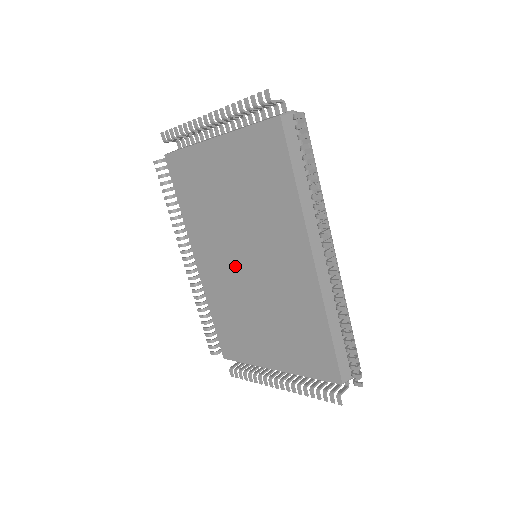
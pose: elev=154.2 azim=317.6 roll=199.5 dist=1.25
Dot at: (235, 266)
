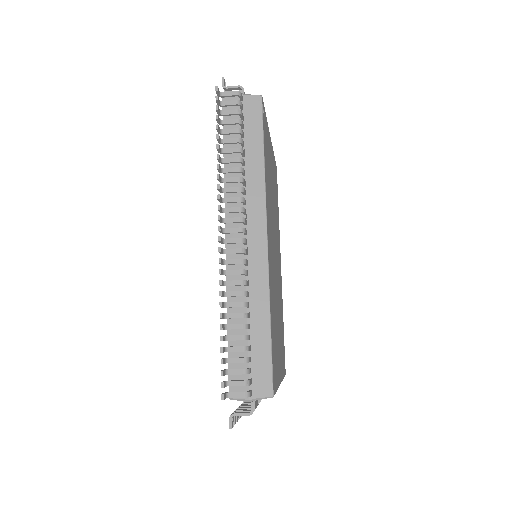
Dot at: occluded
